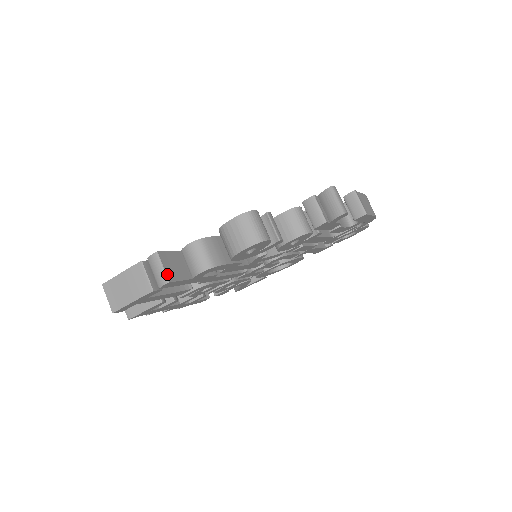
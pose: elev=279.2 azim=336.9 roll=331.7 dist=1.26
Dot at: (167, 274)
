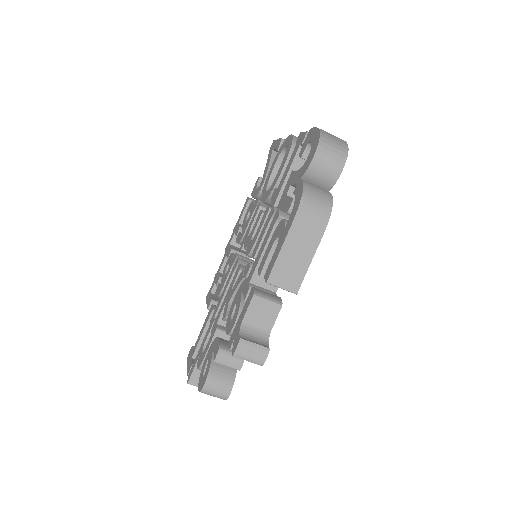
Dot at: occluded
